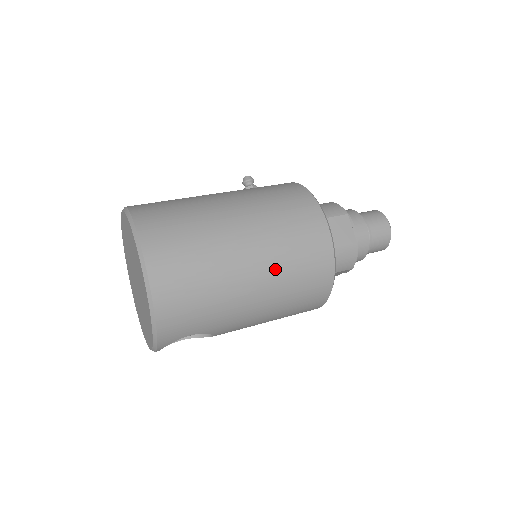
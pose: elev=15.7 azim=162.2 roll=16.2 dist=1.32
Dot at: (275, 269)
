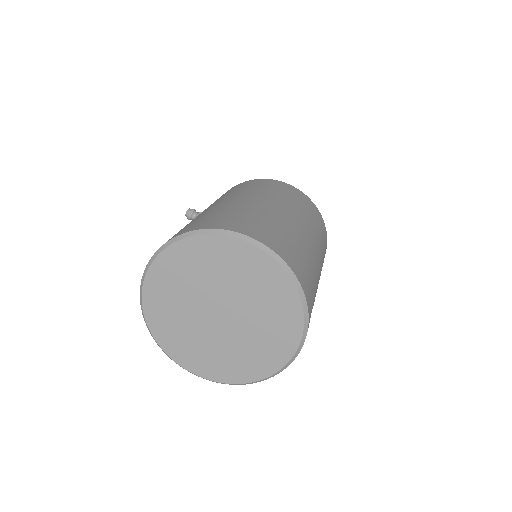
Dot at: (307, 221)
